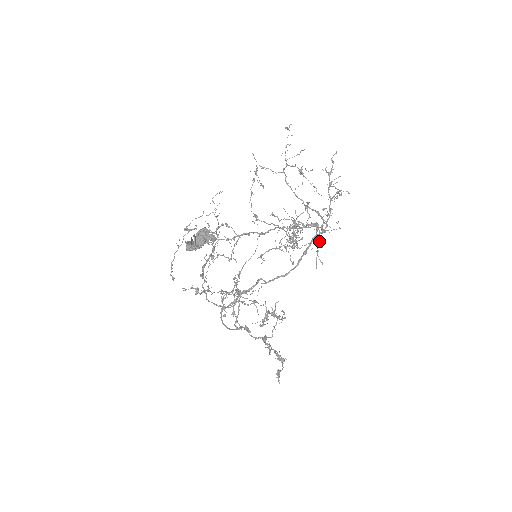
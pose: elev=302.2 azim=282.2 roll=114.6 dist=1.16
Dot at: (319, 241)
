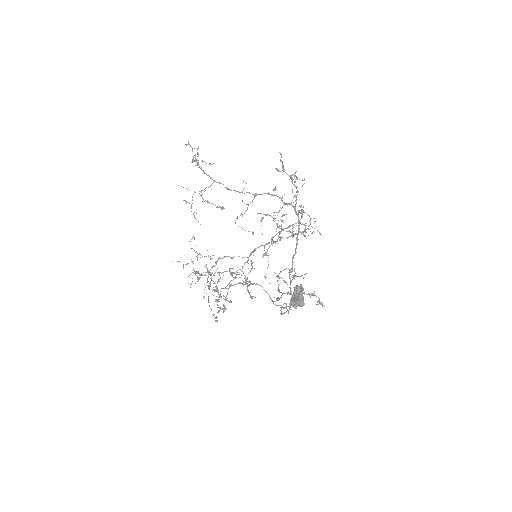
Dot at: (310, 219)
